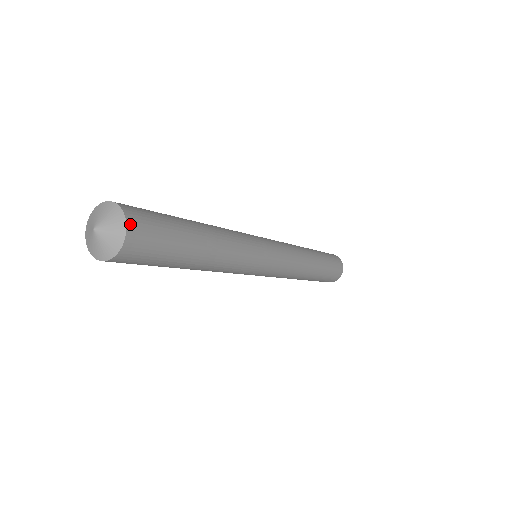
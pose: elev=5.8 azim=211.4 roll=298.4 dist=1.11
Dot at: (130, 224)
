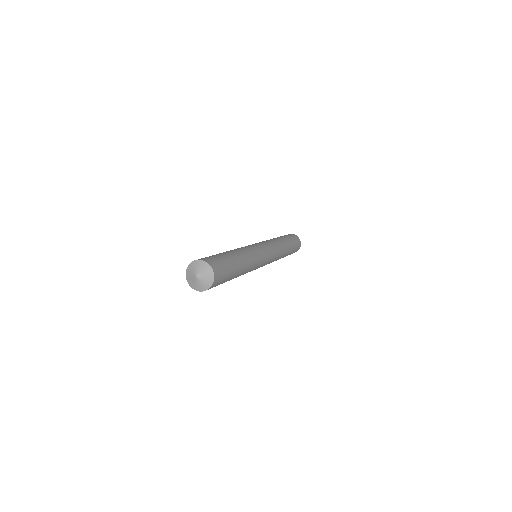
Dot at: (214, 270)
